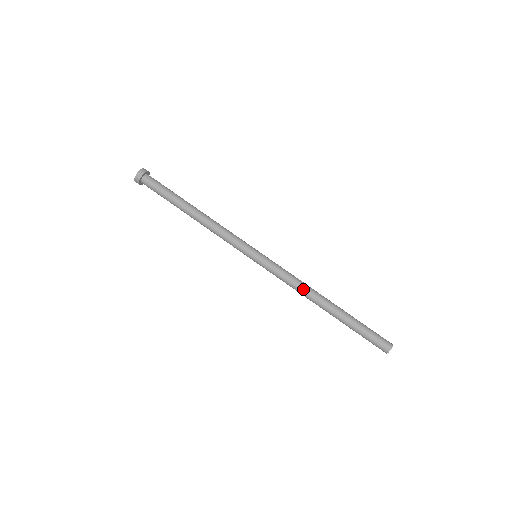
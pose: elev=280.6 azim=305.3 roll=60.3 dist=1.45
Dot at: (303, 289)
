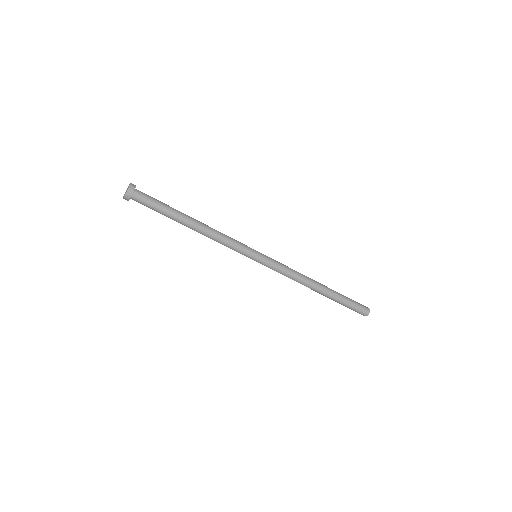
Dot at: occluded
